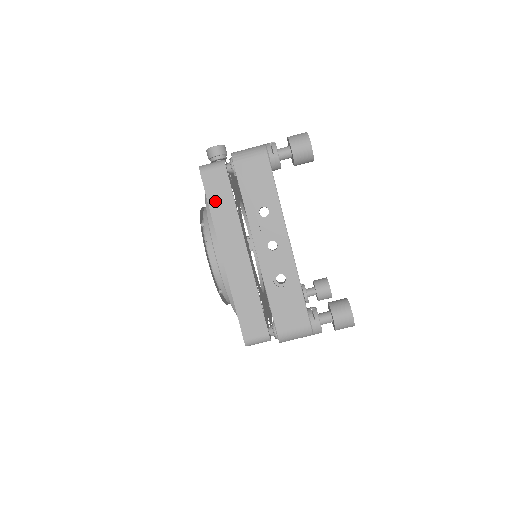
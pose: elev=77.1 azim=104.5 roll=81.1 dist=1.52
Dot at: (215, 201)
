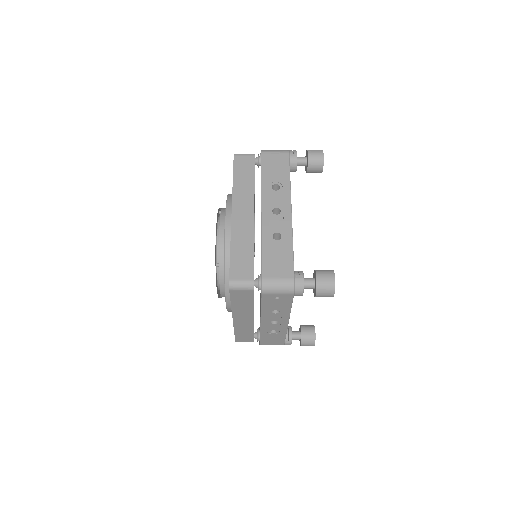
Dot at: (239, 174)
